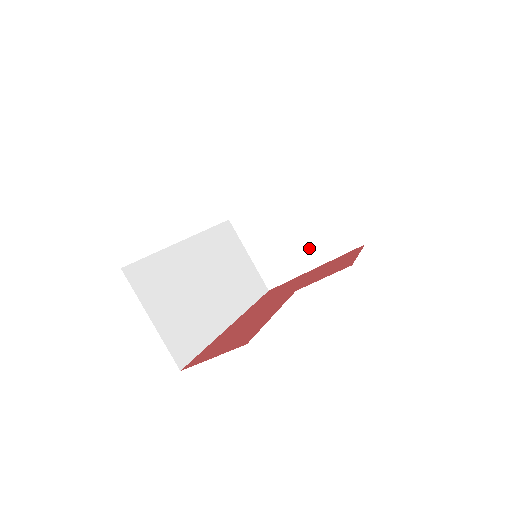
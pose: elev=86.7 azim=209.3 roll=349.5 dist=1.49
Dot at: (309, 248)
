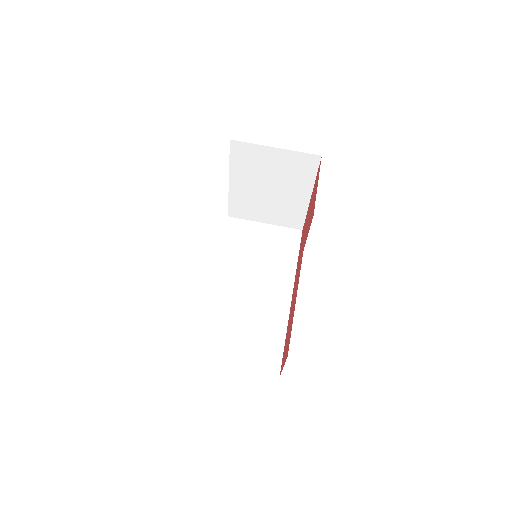
Dot at: (292, 189)
